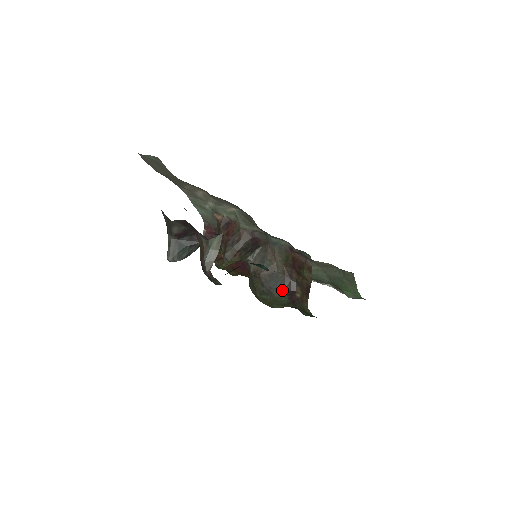
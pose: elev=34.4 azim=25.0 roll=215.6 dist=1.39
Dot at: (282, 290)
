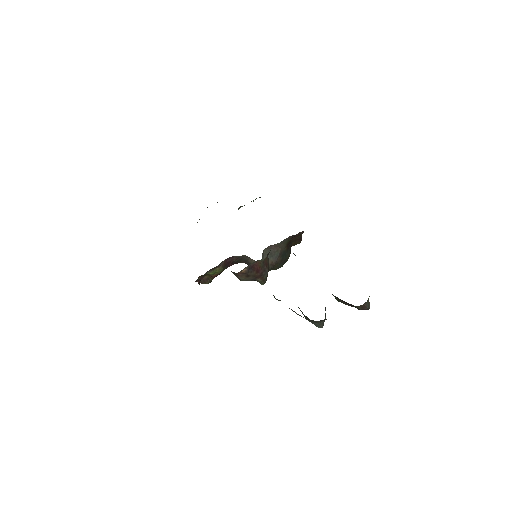
Dot at: occluded
